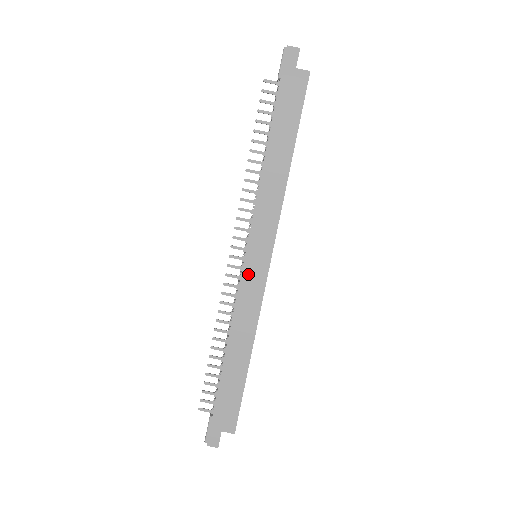
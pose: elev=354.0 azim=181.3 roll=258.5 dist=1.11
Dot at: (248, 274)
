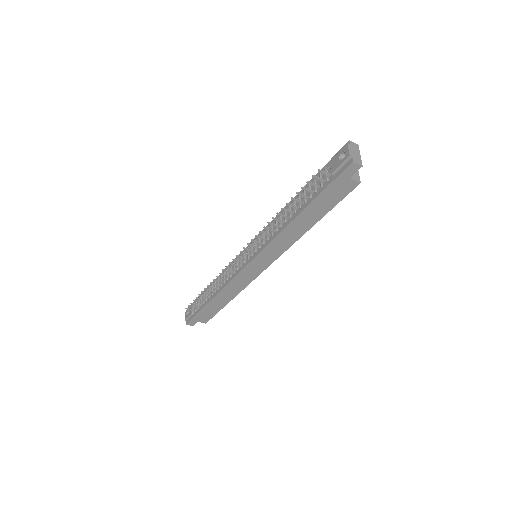
Dot at: (246, 271)
